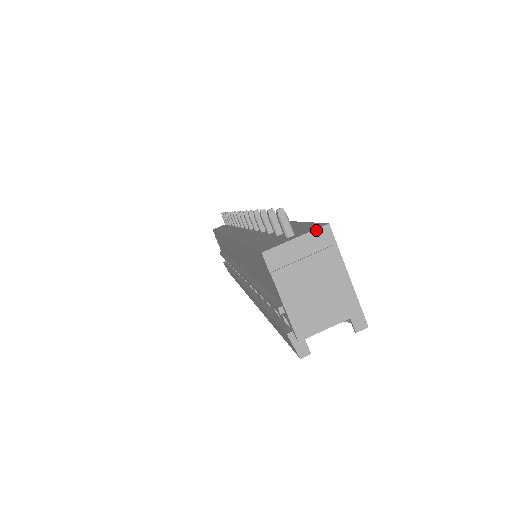
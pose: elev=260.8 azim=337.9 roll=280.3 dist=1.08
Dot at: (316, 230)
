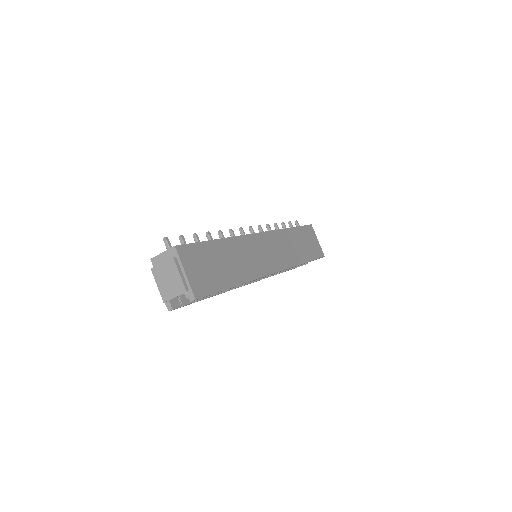
Dot at: (170, 249)
